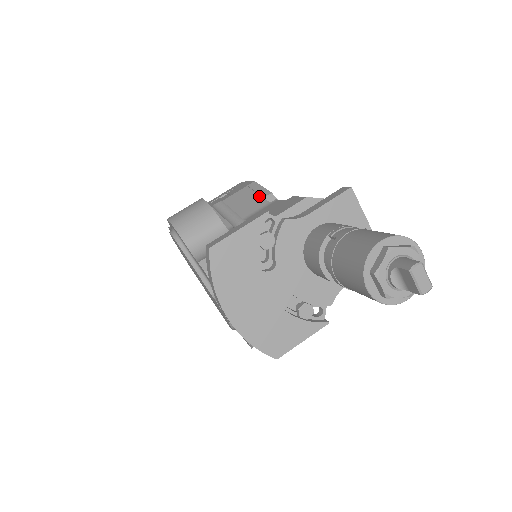
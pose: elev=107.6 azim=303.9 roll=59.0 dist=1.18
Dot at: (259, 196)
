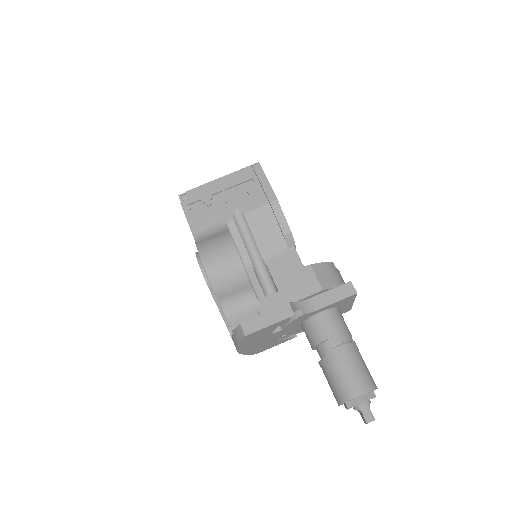
Dot at: (280, 231)
